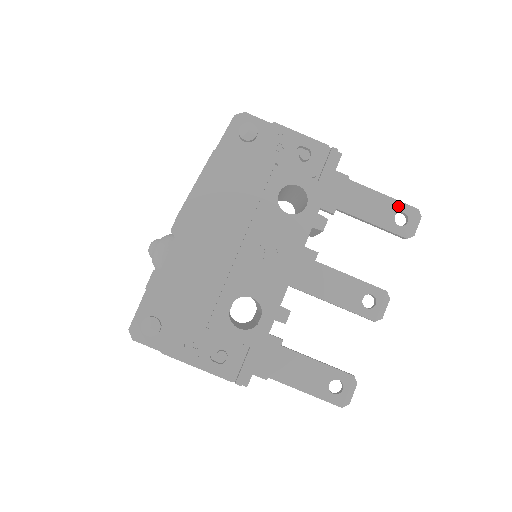
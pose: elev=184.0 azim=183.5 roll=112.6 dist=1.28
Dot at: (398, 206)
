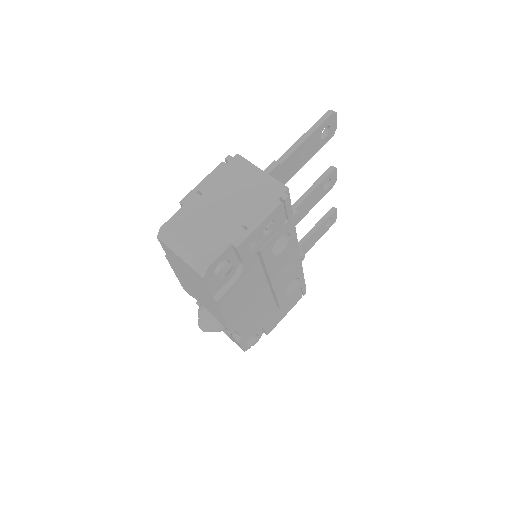
Dot at: (320, 130)
